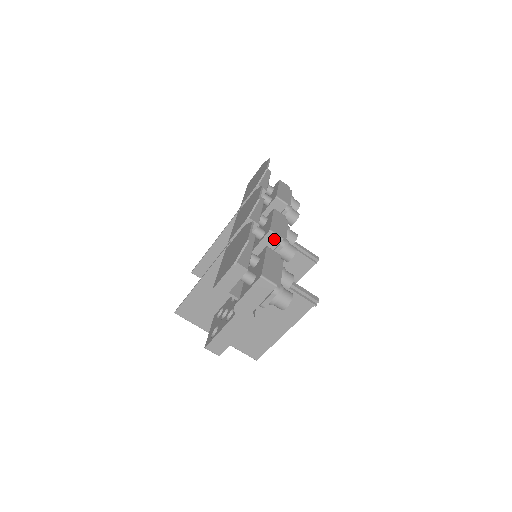
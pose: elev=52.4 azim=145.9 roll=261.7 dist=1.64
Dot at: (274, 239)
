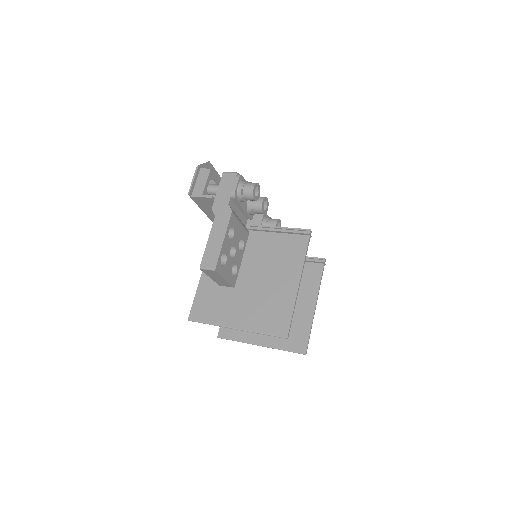
Dot at: (255, 214)
